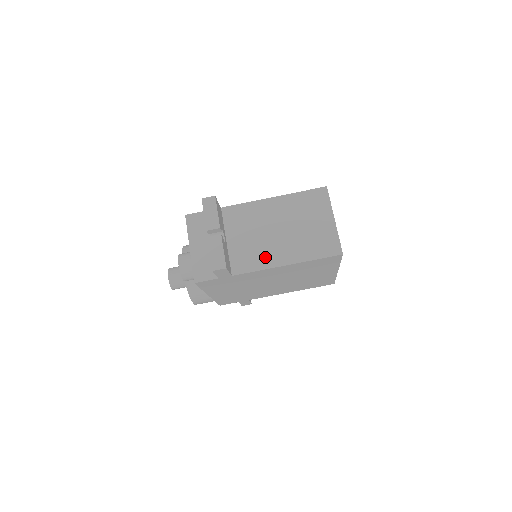
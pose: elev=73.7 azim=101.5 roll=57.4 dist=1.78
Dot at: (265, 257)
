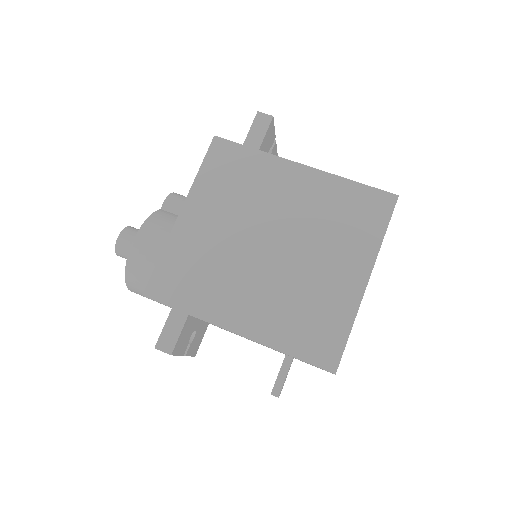
Dot at: occluded
